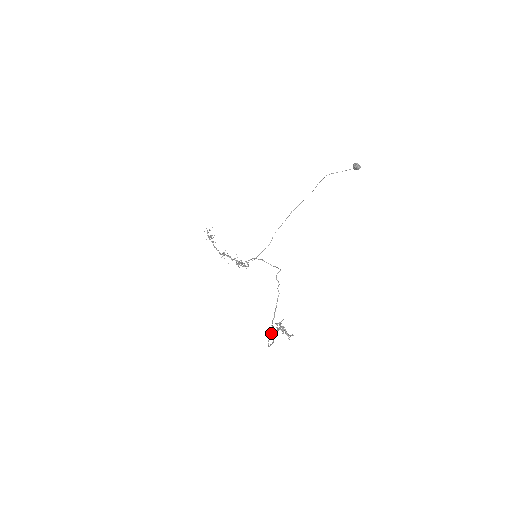
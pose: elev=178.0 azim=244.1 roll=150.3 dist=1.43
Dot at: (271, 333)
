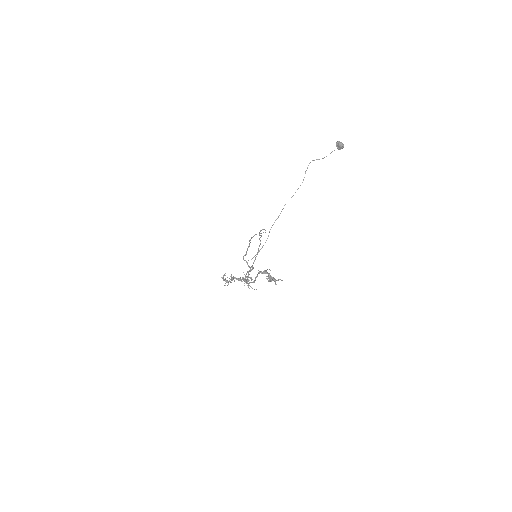
Dot at: (249, 271)
